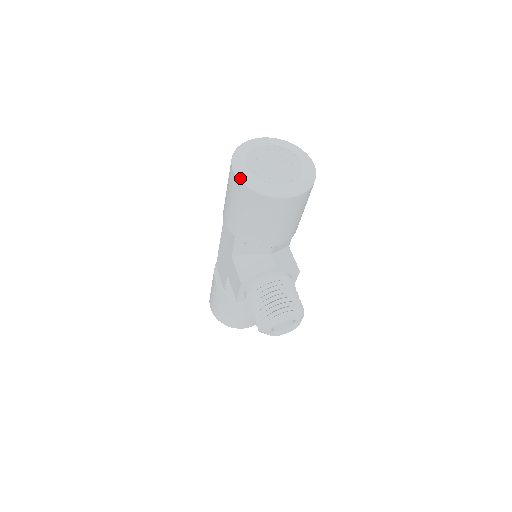
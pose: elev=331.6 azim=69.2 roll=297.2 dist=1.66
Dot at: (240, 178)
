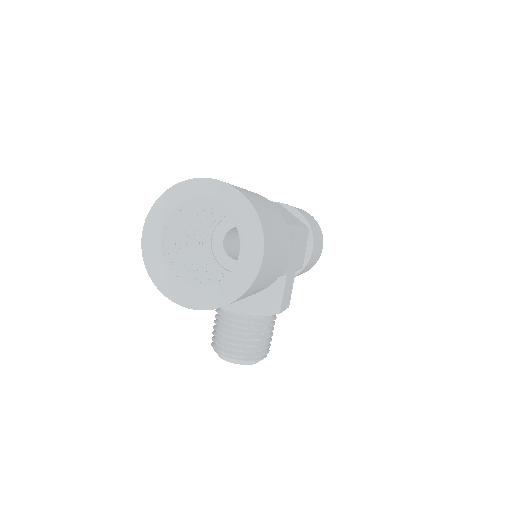
Dot at: (143, 250)
